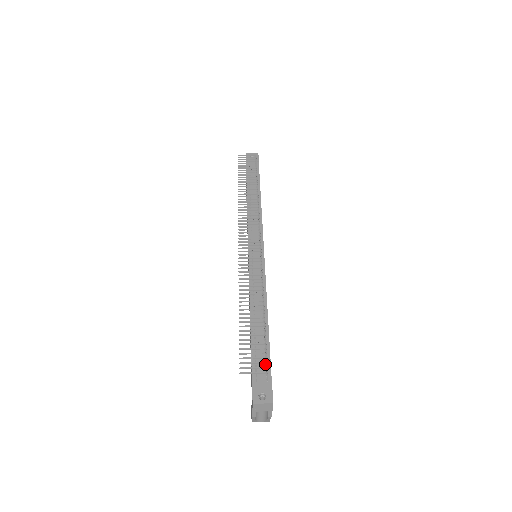
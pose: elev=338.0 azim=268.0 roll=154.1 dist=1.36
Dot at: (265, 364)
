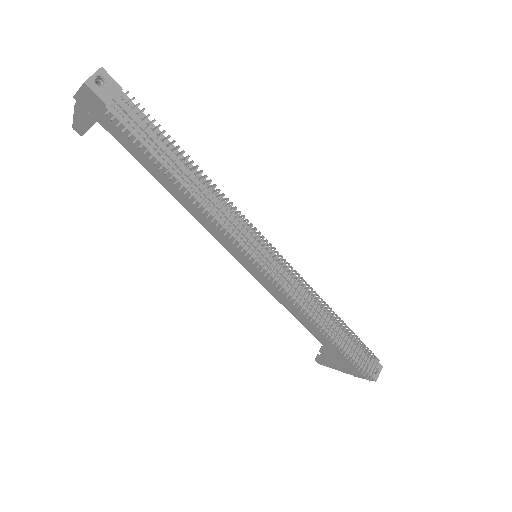
Dot at: occluded
